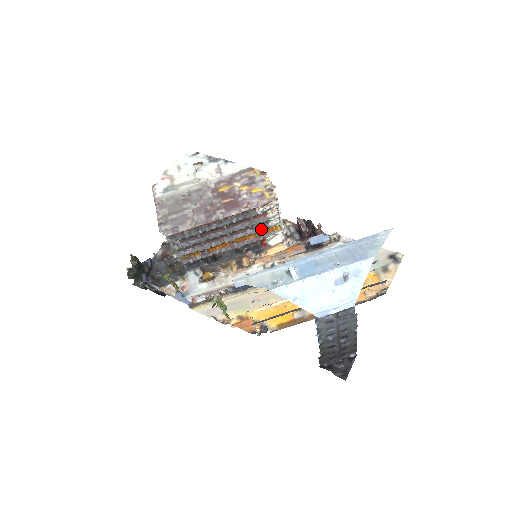
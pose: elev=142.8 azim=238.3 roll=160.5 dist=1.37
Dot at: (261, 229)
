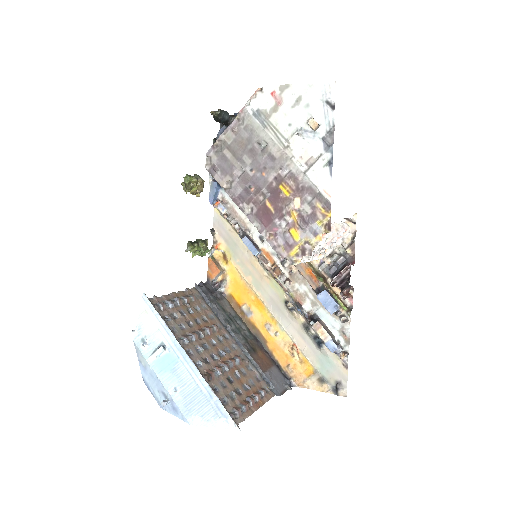
Dot at: occluded
